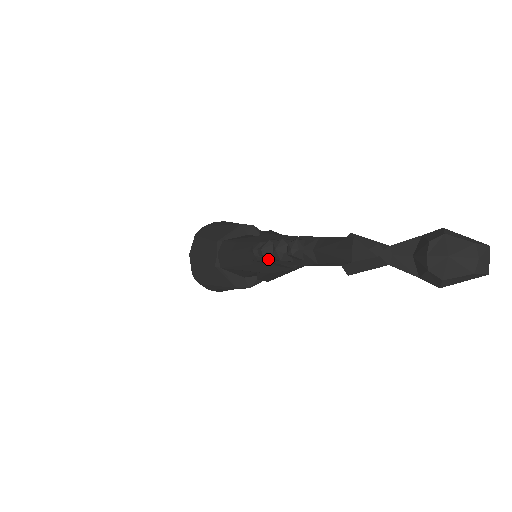
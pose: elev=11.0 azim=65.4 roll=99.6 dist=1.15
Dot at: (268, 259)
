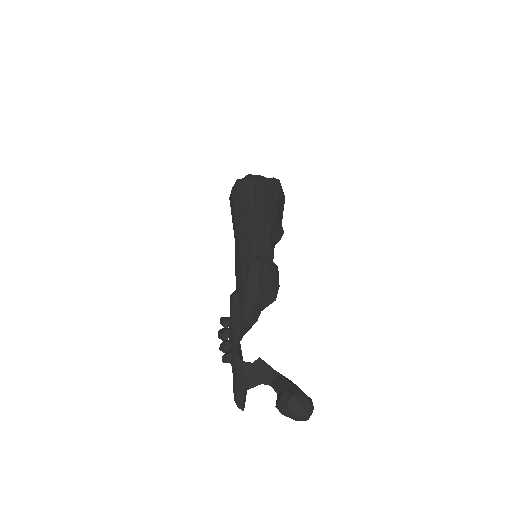
Dot at: occluded
